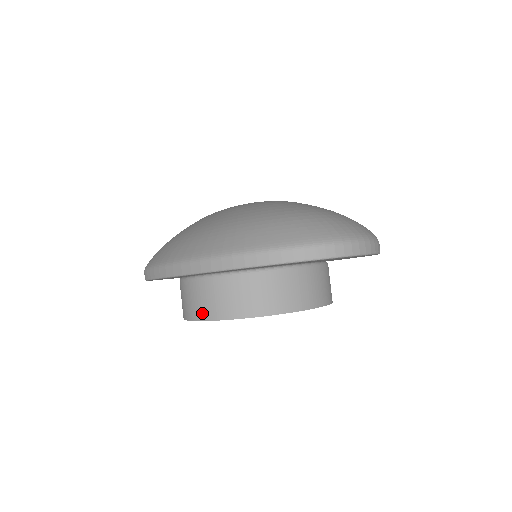
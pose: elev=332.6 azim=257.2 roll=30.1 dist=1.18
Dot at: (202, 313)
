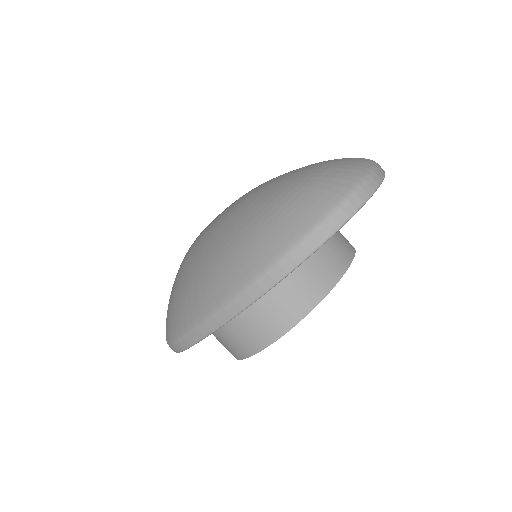
Dot at: (262, 340)
